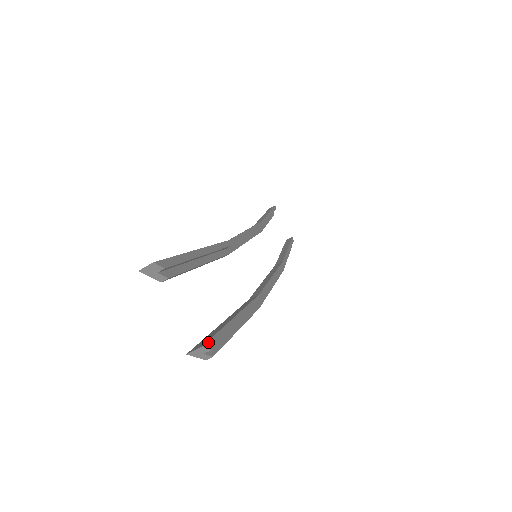
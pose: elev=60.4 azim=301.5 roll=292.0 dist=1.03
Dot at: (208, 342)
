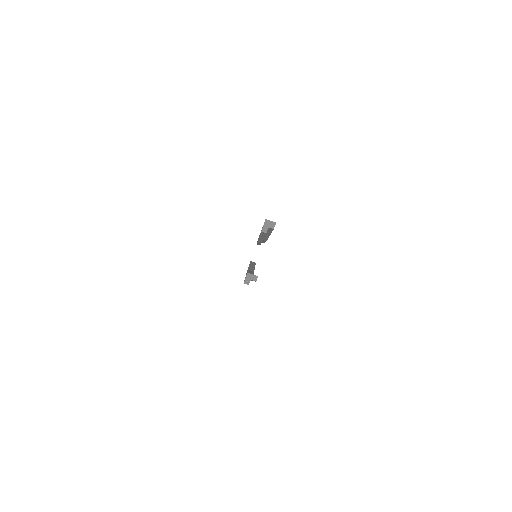
Dot at: occluded
